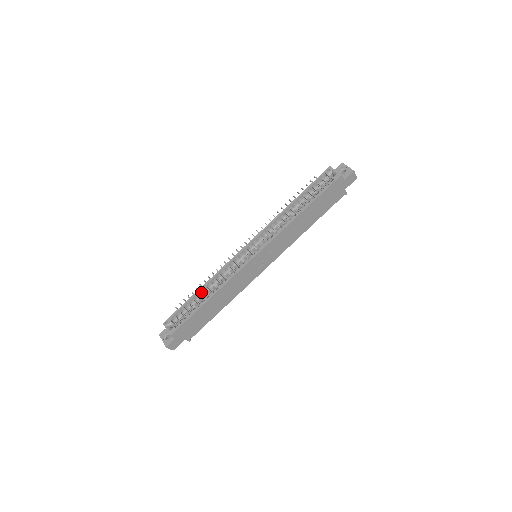
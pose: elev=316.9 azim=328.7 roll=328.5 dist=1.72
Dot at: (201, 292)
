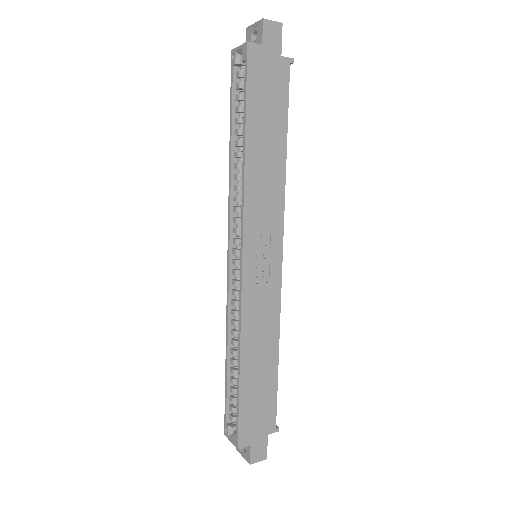
Dot at: (230, 361)
